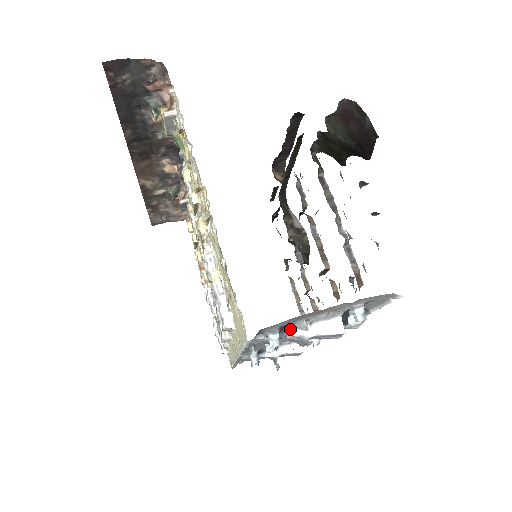
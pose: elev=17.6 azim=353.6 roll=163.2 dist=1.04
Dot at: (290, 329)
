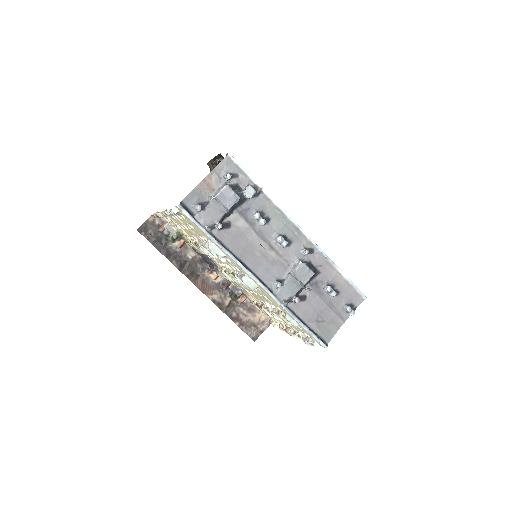
Dot at: (207, 204)
